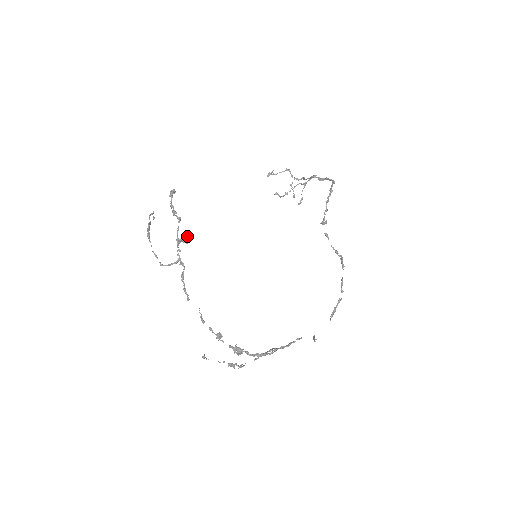
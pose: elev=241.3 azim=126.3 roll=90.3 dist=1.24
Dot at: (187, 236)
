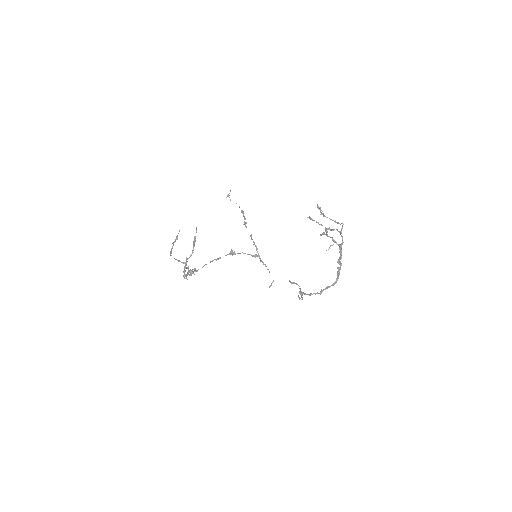
Dot at: occluded
